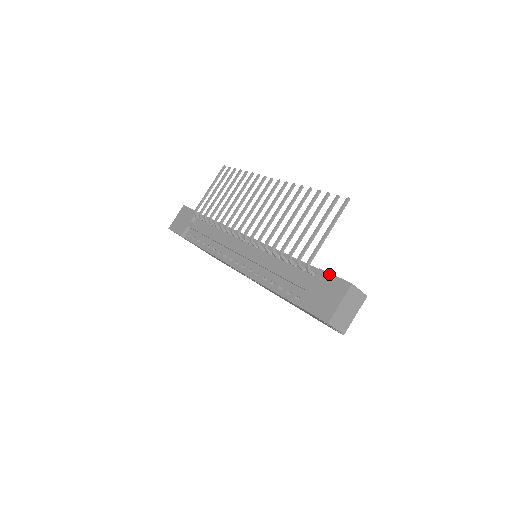
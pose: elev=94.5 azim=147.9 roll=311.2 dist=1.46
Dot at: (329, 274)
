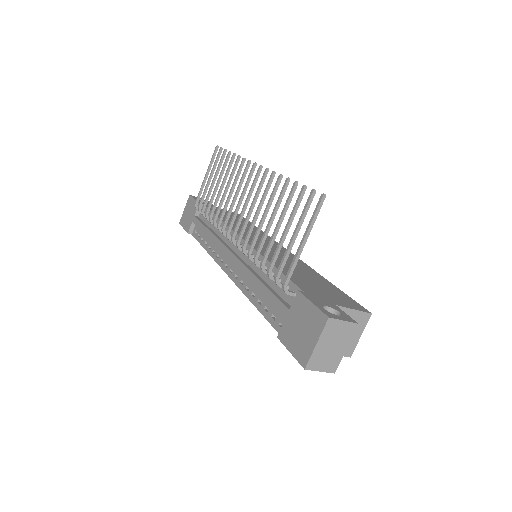
Dot at: (307, 300)
